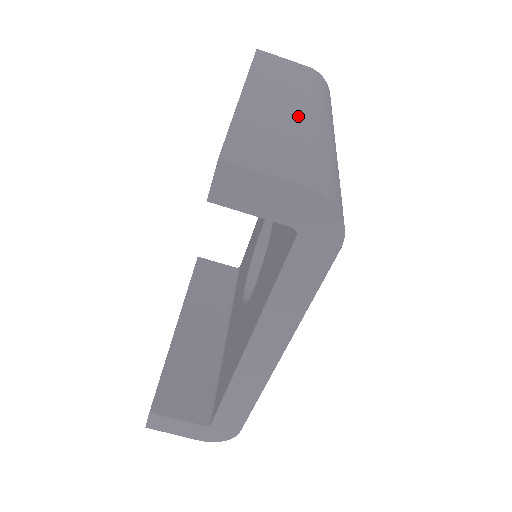
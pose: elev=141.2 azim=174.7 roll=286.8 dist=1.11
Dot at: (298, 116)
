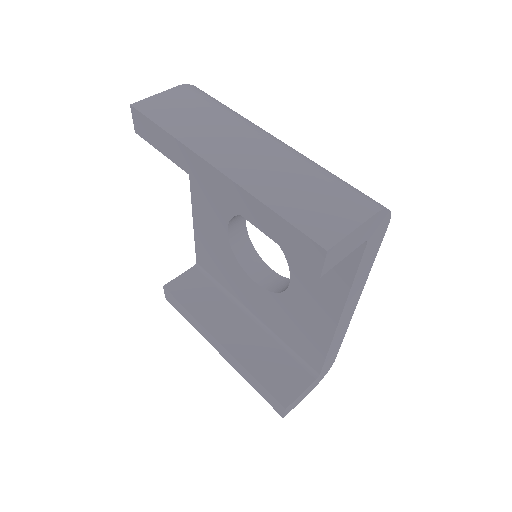
Dot at: (270, 155)
